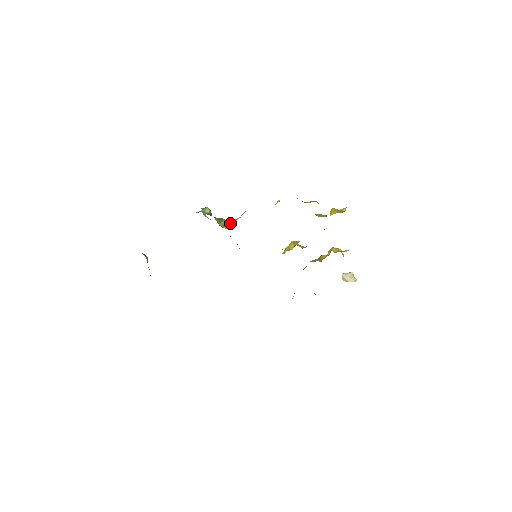
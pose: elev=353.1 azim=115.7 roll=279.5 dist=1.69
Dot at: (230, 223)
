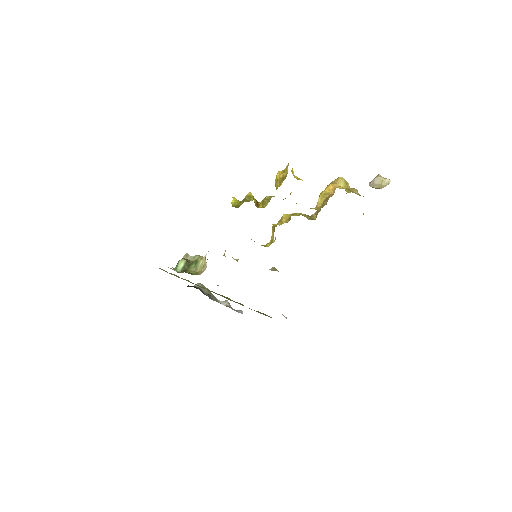
Dot at: (205, 261)
